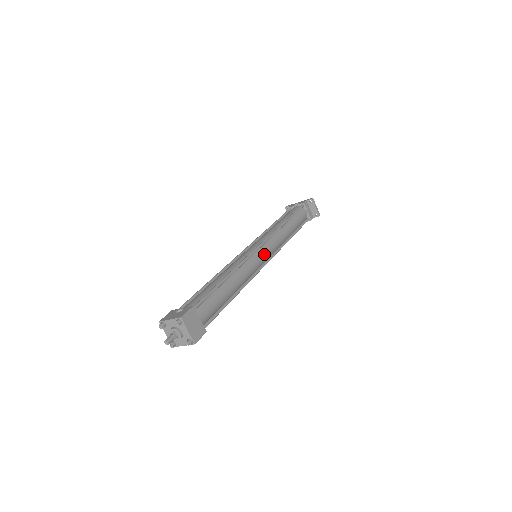
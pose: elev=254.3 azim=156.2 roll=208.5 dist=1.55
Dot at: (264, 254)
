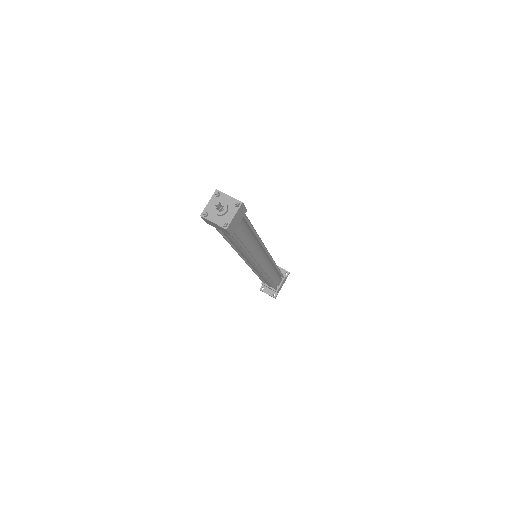
Dot at: occluded
